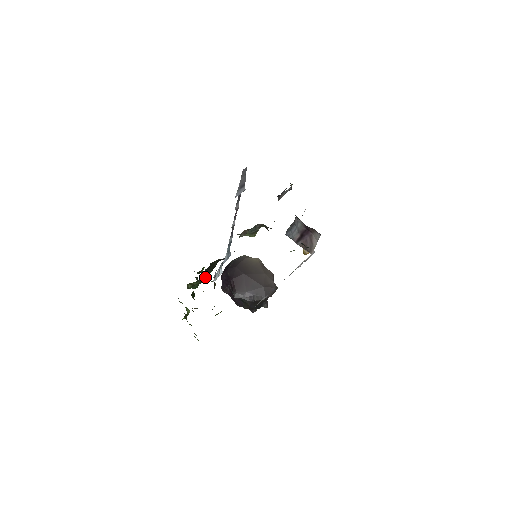
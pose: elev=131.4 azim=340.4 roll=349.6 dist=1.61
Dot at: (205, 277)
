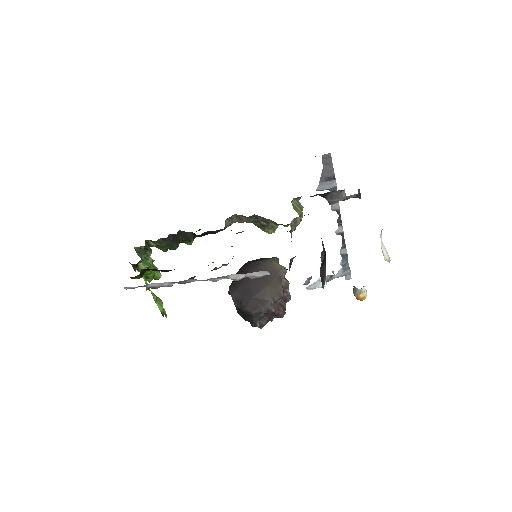
Dot at: (176, 244)
